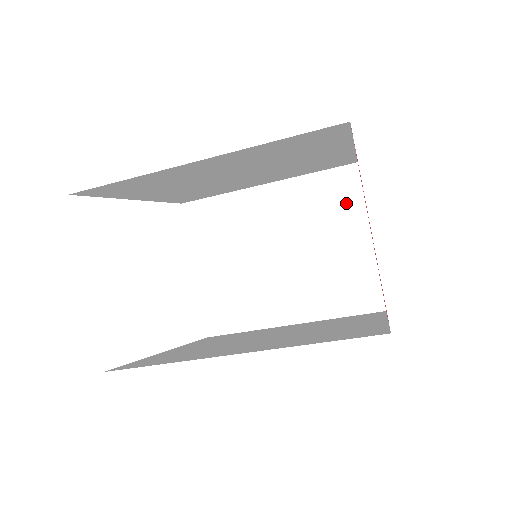
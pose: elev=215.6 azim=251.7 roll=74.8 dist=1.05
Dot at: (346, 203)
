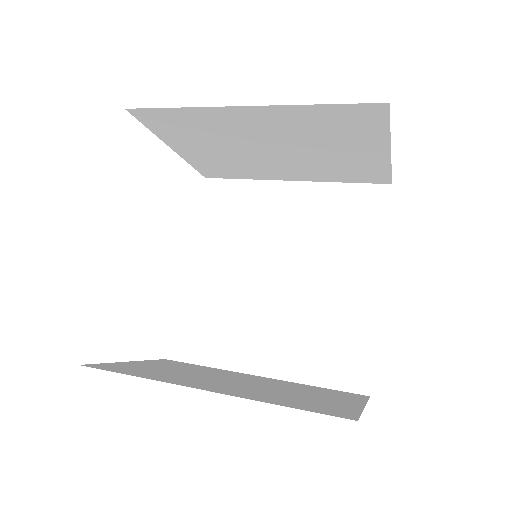
Dot at: (363, 130)
